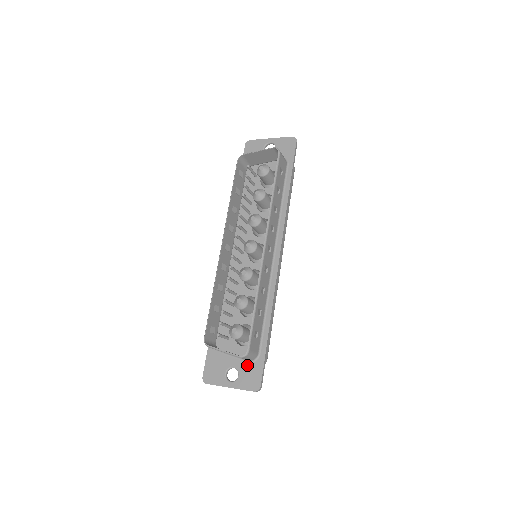
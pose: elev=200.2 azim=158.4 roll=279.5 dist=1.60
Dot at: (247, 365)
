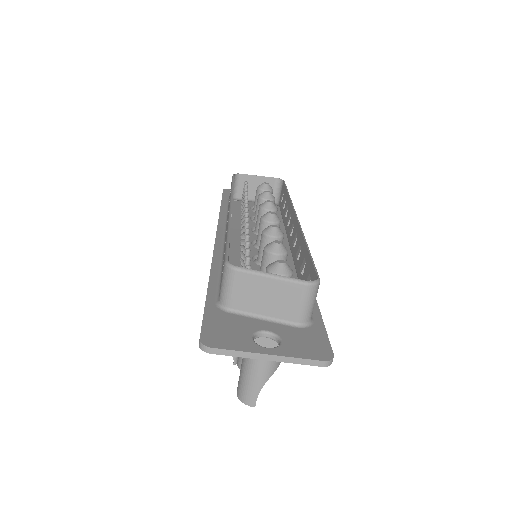
Dot at: (294, 329)
